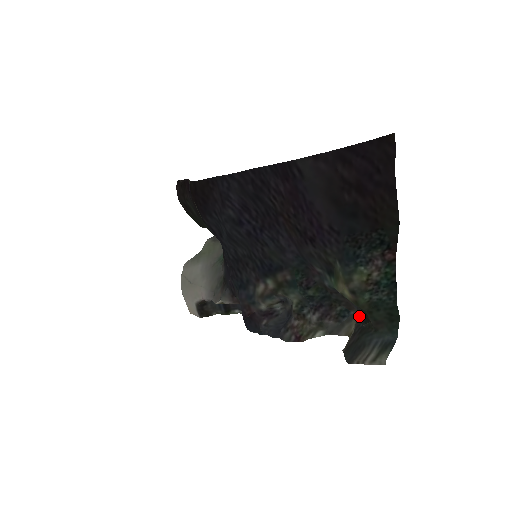
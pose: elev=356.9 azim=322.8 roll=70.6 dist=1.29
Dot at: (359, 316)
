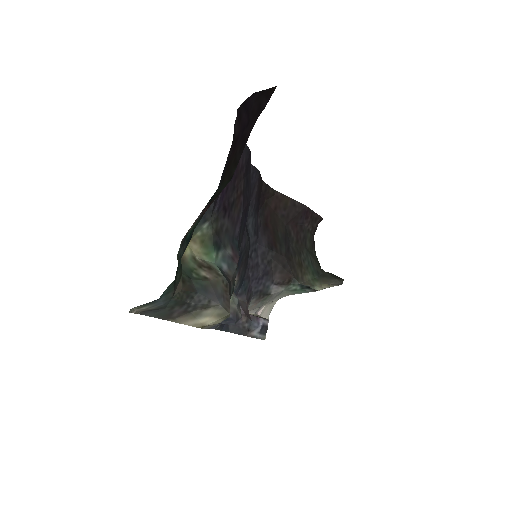
Dot at: (209, 304)
